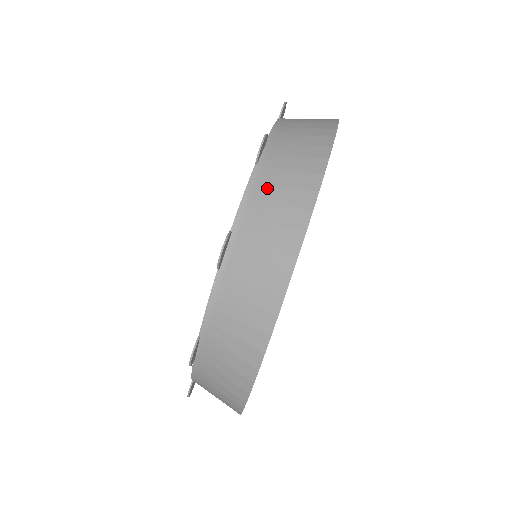
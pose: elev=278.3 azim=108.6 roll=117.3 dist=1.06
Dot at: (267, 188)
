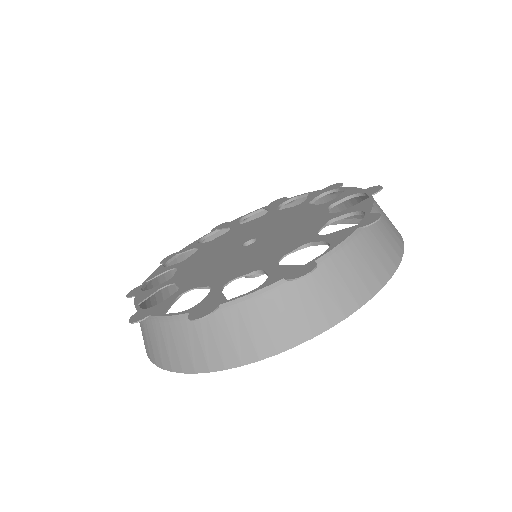
Dot at: (356, 253)
